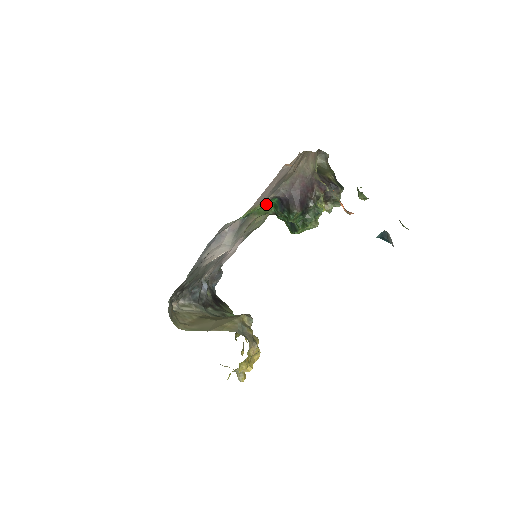
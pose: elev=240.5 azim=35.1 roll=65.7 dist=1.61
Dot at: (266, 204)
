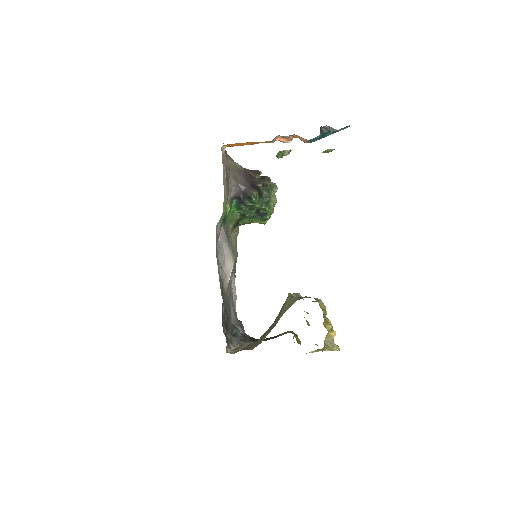
Dot at: (230, 209)
